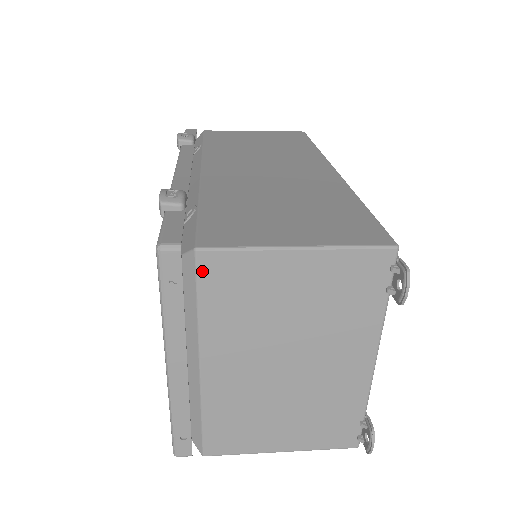
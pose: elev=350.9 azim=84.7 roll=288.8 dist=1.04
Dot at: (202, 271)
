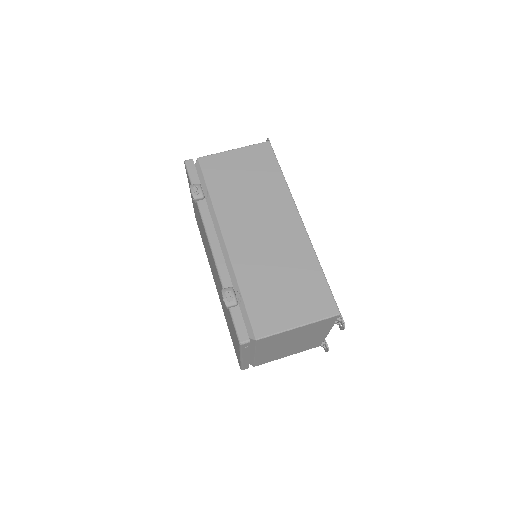
Dot at: (258, 342)
